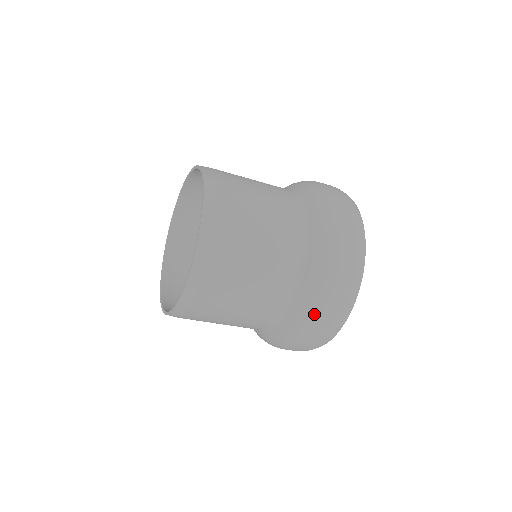
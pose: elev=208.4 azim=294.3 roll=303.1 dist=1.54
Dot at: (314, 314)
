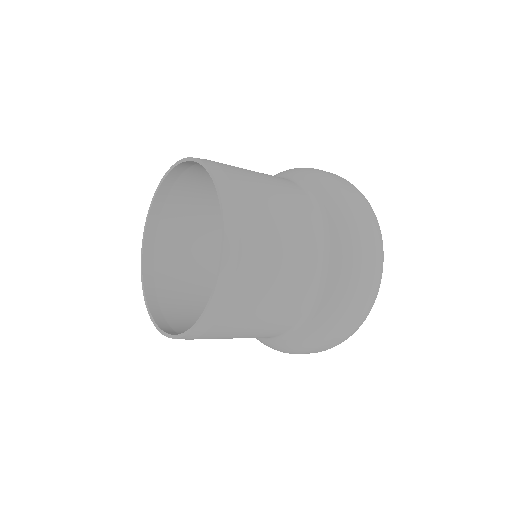
Dot at: (338, 320)
